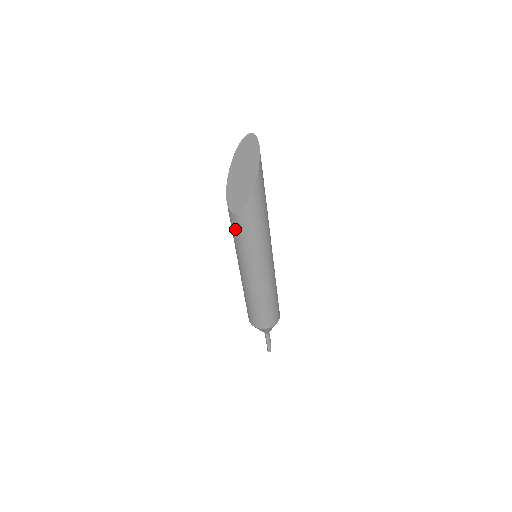
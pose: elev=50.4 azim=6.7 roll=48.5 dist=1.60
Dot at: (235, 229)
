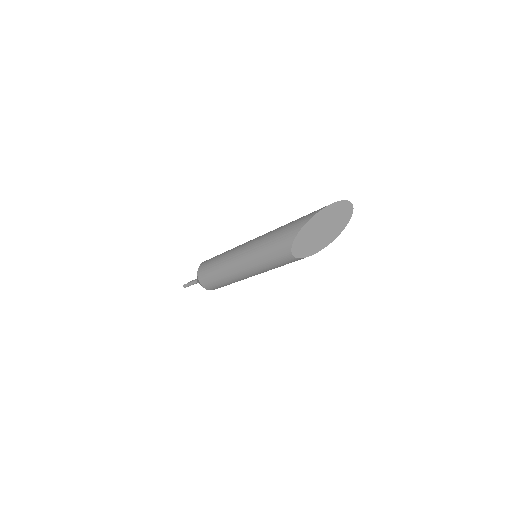
Dot at: (282, 262)
